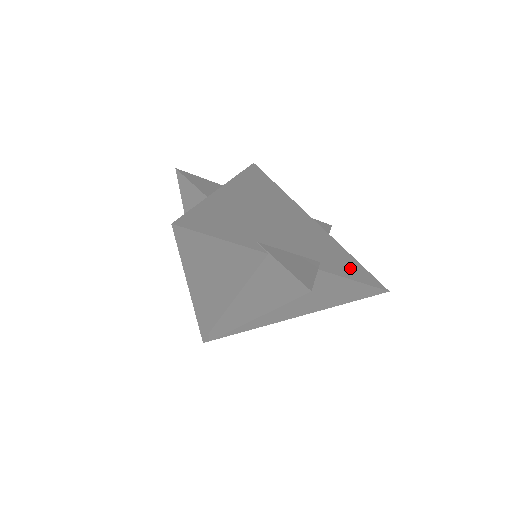
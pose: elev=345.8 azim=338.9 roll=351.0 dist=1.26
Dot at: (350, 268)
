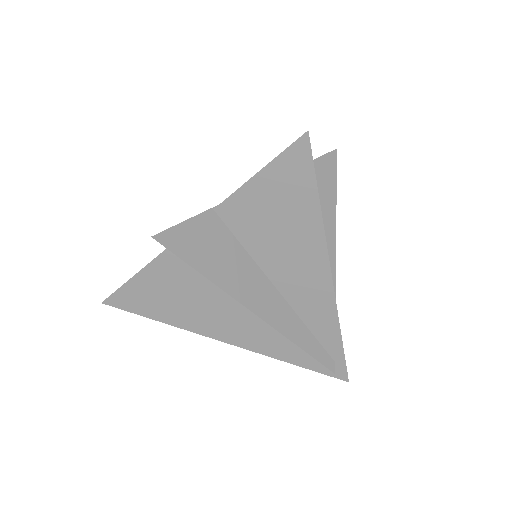
Dot at: occluded
